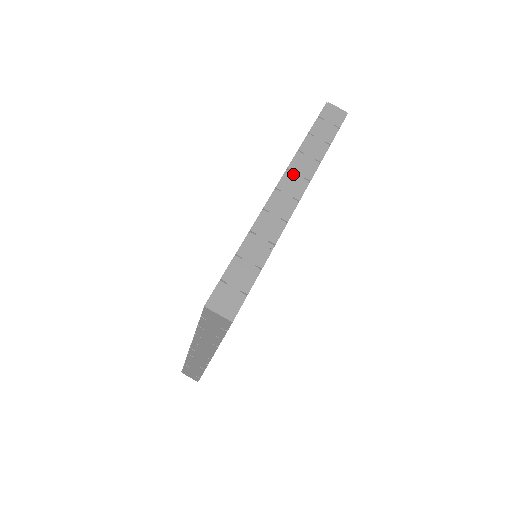
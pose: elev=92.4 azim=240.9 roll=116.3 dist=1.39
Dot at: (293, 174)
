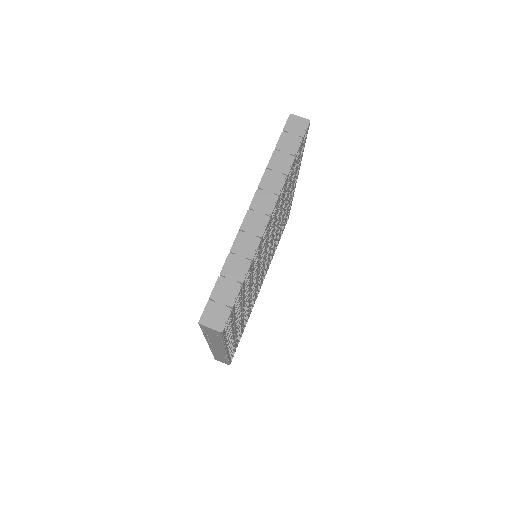
Dot at: (263, 192)
